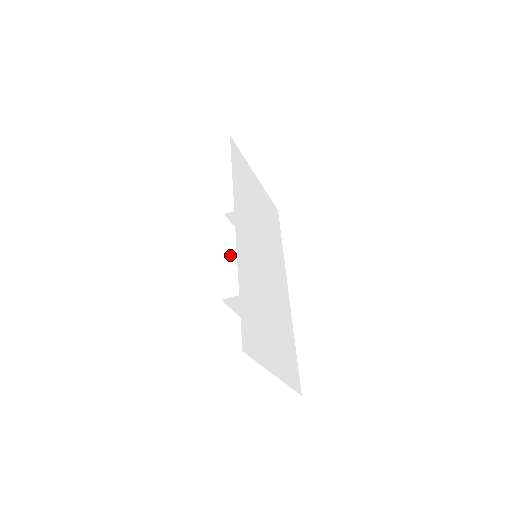
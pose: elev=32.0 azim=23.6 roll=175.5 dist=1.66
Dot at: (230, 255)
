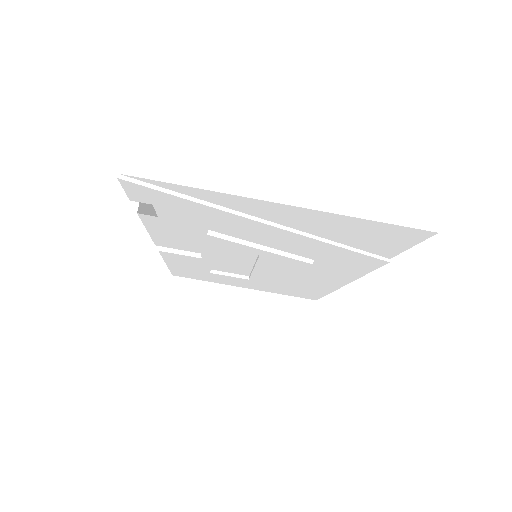
Dot at: occluded
